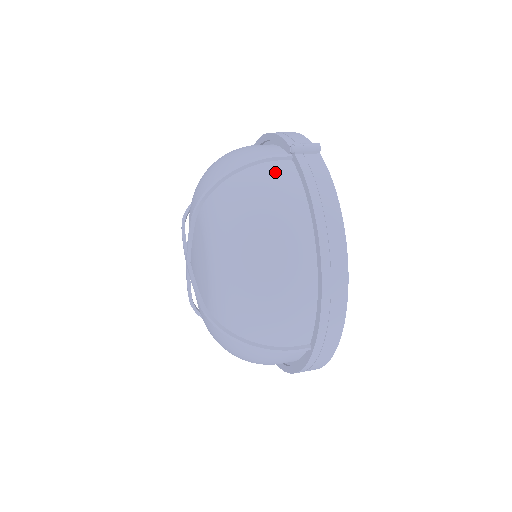
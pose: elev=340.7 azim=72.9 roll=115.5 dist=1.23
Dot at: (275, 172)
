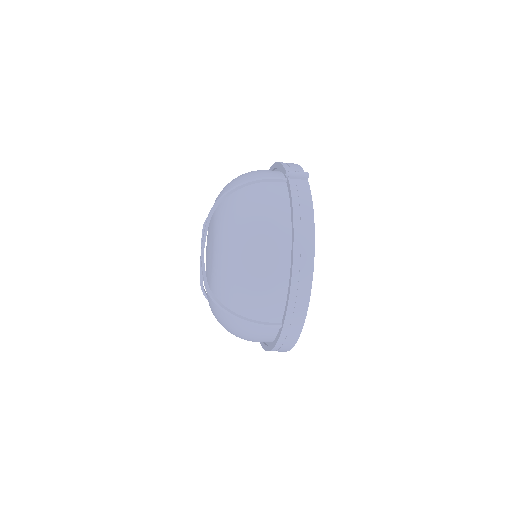
Dot at: (272, 190)
